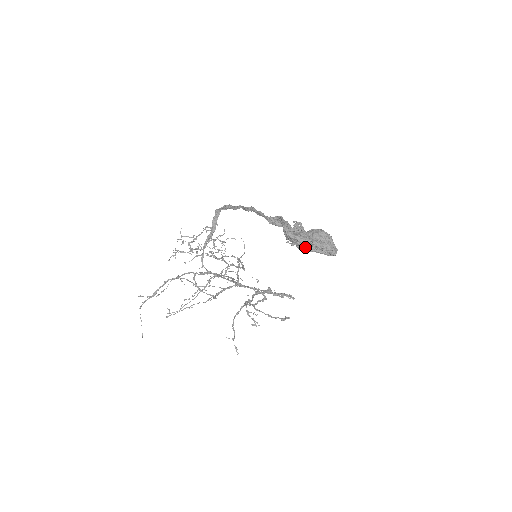
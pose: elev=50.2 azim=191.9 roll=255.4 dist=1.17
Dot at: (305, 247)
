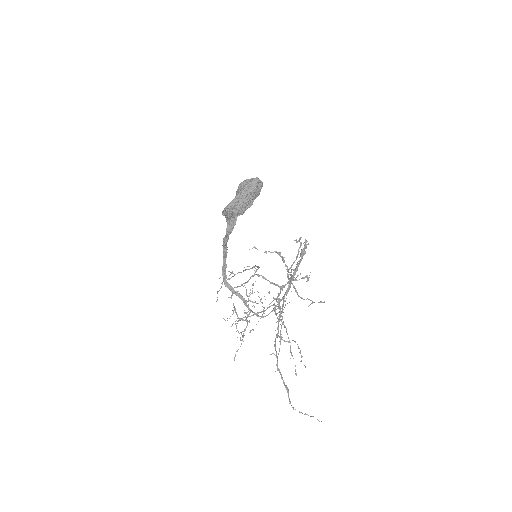
Dot at: (243, 200)
